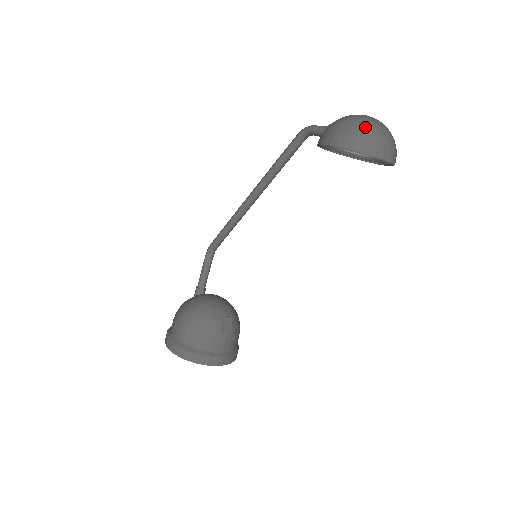
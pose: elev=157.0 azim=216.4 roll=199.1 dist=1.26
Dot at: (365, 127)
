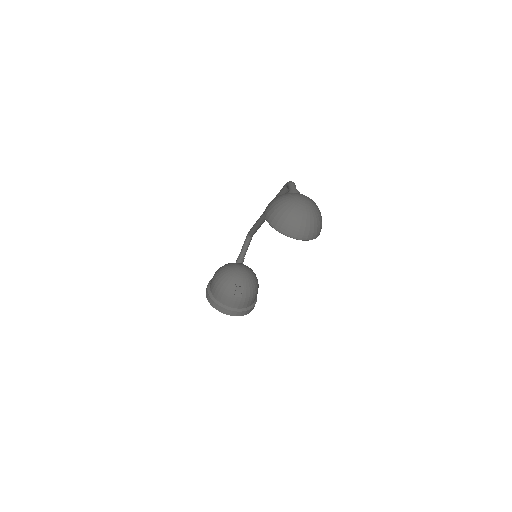
Dot at: (284, 211)
